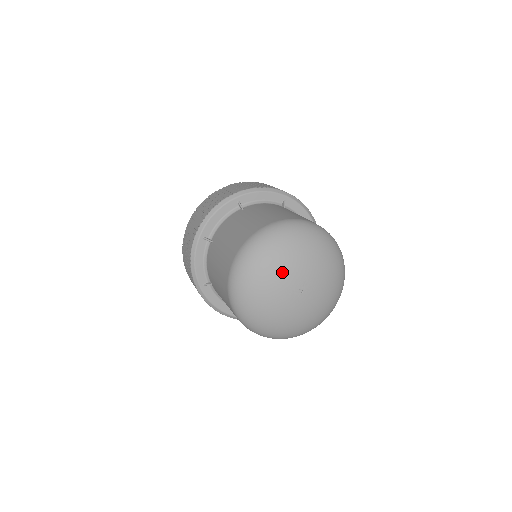
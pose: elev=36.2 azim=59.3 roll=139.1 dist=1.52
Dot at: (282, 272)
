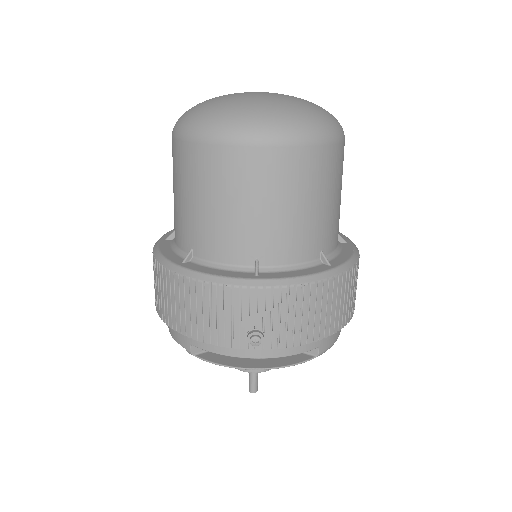
Dot at: occluded
